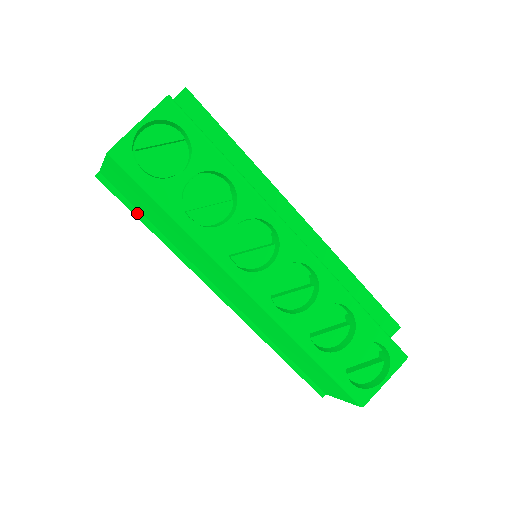
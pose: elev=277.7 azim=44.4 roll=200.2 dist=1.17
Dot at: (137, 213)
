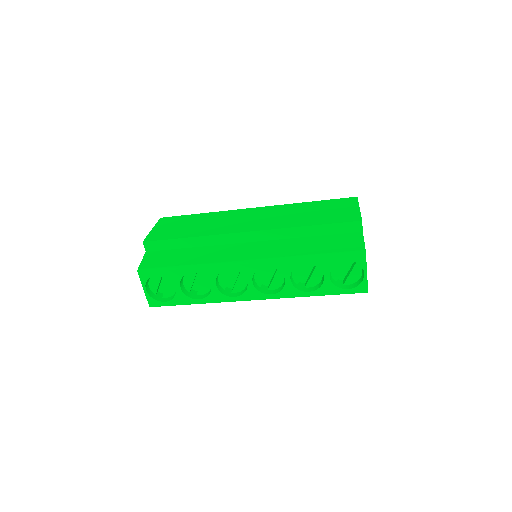
Dot at: occluded
